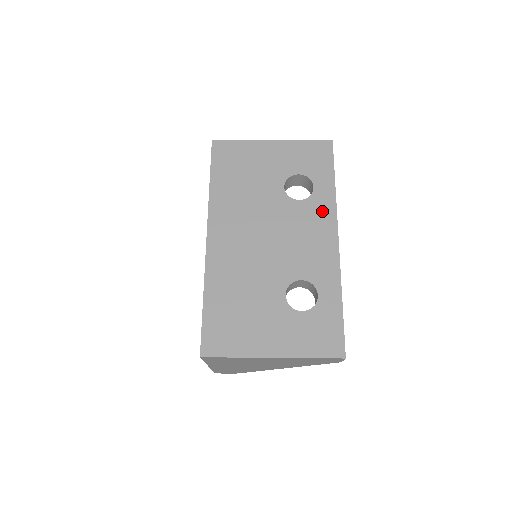
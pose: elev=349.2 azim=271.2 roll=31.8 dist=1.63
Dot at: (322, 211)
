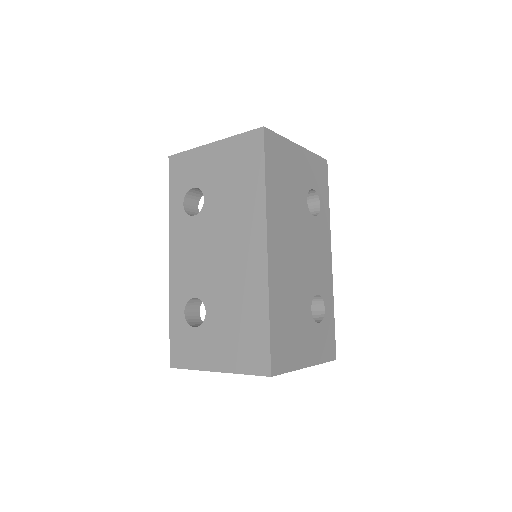
Dot at: (325, 230)
